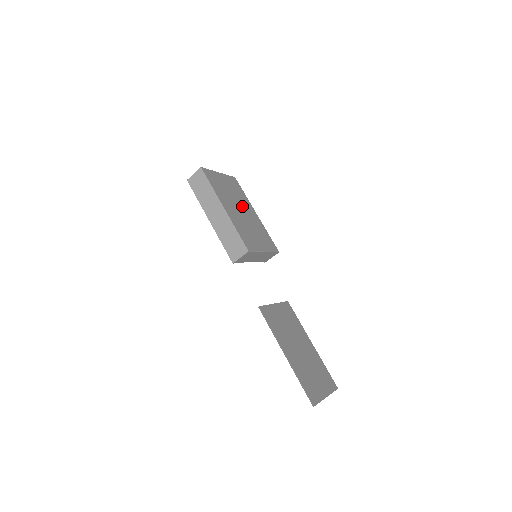
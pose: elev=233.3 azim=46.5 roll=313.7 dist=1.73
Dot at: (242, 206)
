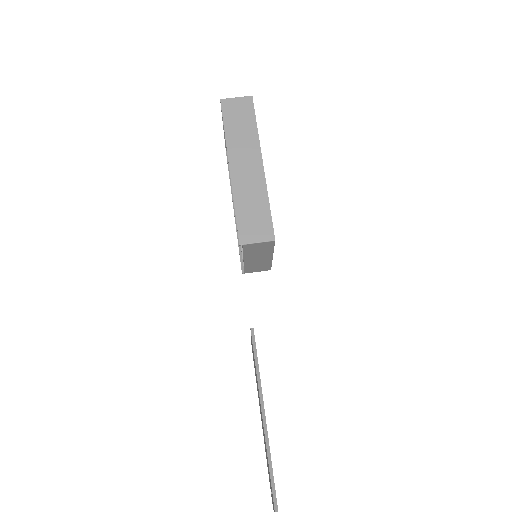
Dot at: occluded
